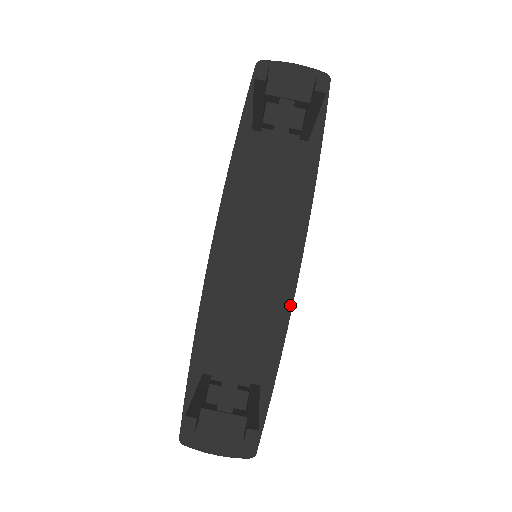
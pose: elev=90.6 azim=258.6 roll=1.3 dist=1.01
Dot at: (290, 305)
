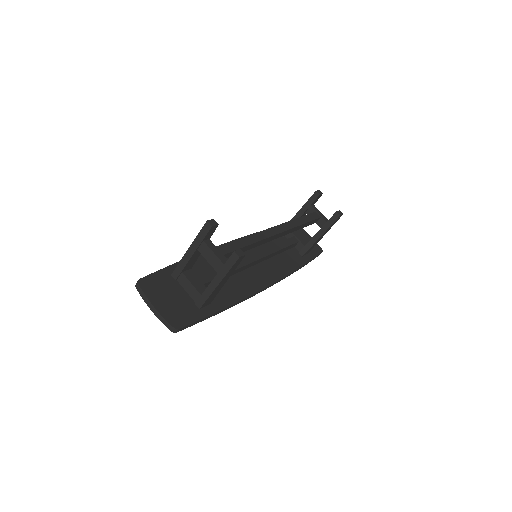
Dot at: (254, 292)
